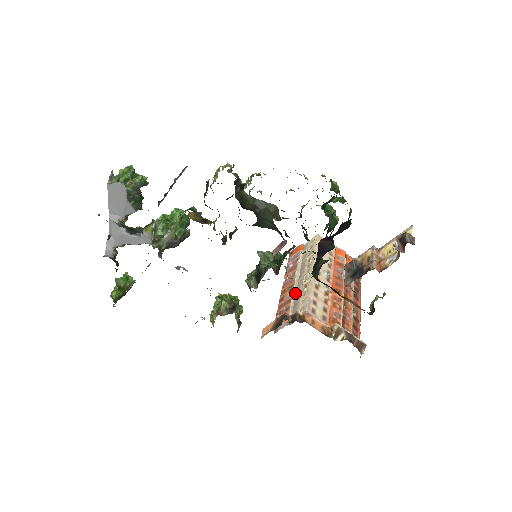
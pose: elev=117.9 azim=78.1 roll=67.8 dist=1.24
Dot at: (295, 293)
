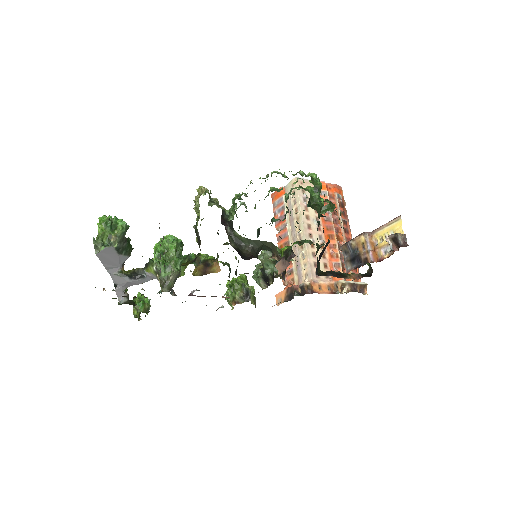
Dot at: occluded
